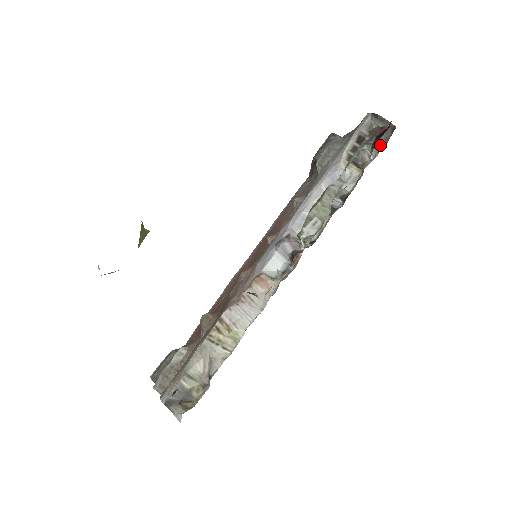
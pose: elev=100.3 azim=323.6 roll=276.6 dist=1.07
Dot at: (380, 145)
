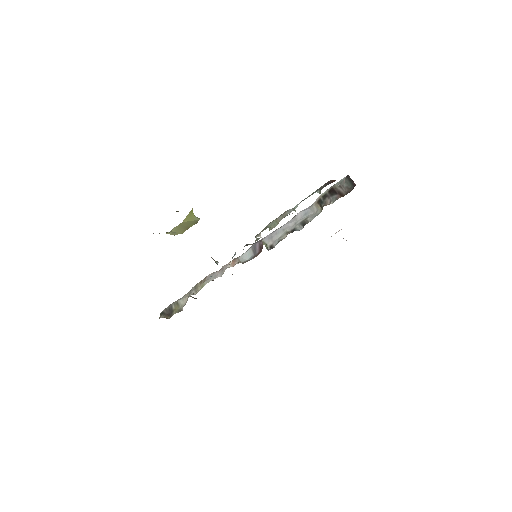
Dot at: (341, 196)
